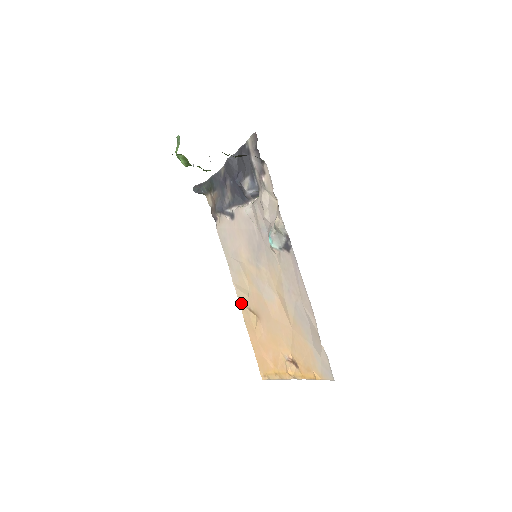
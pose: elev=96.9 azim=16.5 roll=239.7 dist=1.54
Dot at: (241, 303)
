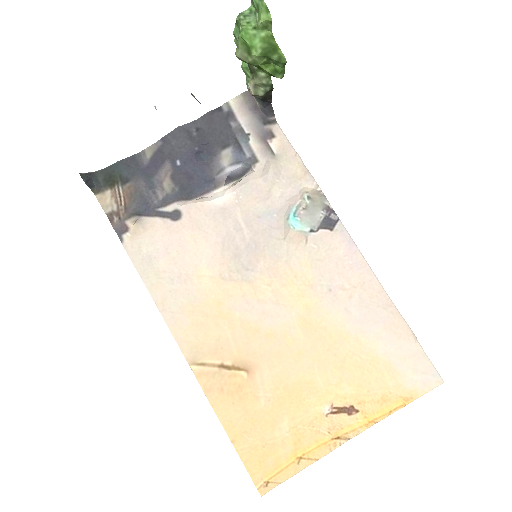
Dot at: (195, 364)
